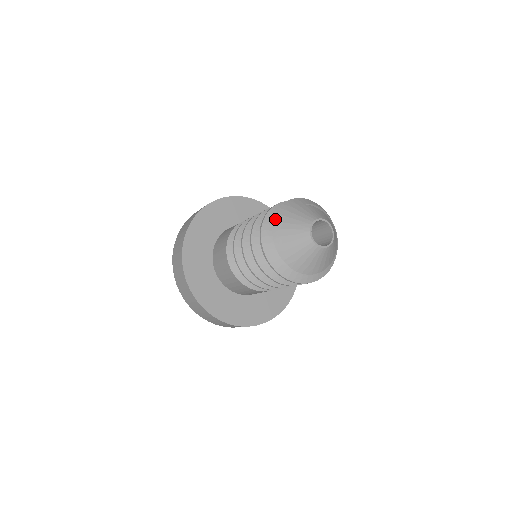
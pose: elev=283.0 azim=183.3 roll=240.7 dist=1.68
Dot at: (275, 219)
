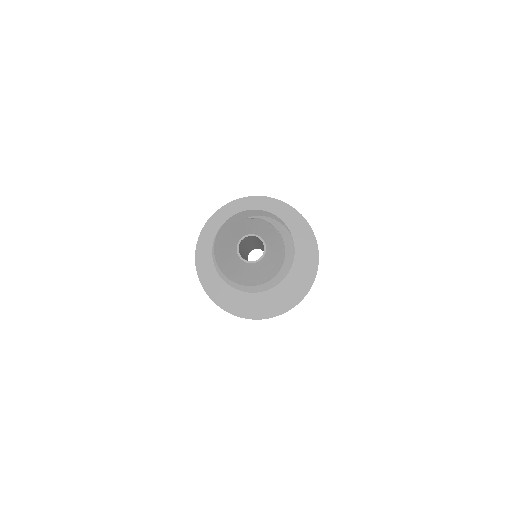
Dot at: (216, 238)
